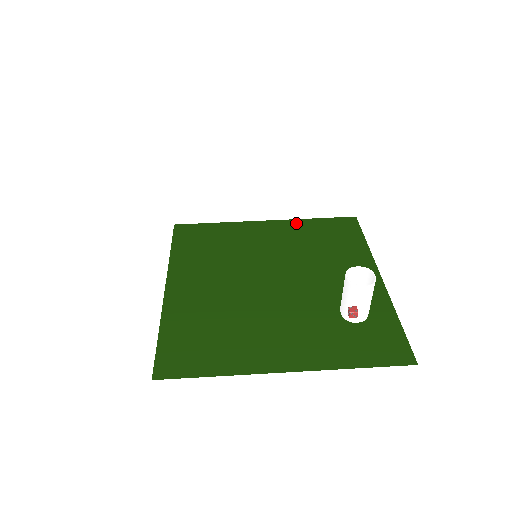
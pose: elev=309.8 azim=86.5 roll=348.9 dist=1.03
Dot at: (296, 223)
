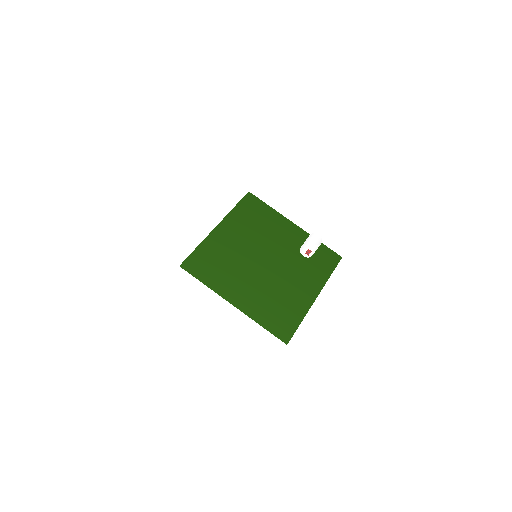
Dot at: (231, 217)
